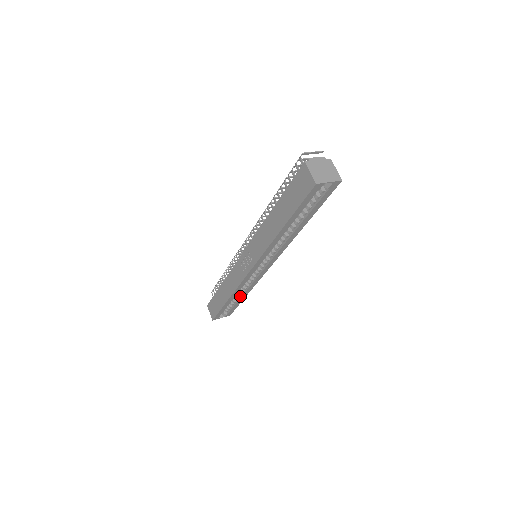
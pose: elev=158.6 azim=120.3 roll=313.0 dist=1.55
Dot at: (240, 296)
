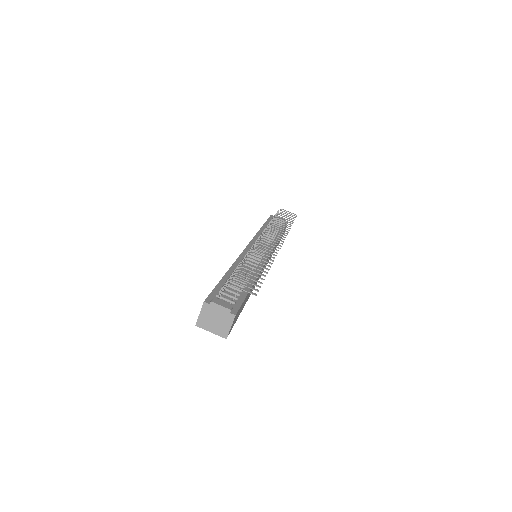
Dot at: occluded
